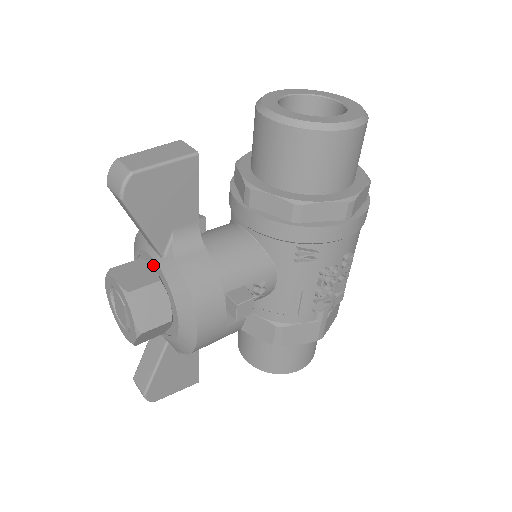
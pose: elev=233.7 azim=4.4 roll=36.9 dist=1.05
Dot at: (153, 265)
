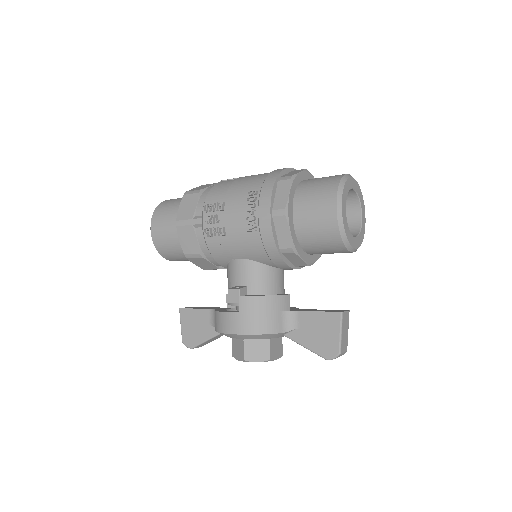
Dot at: occluded
